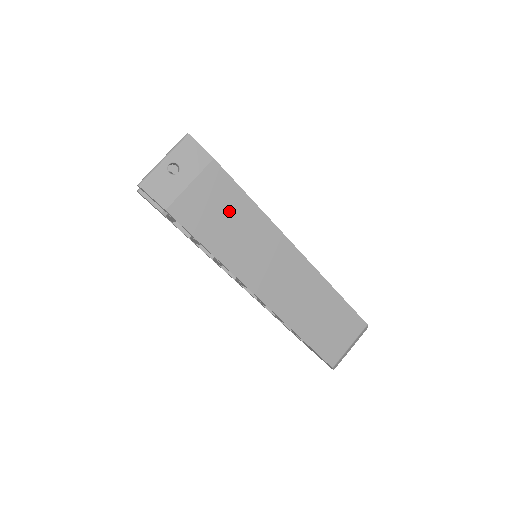
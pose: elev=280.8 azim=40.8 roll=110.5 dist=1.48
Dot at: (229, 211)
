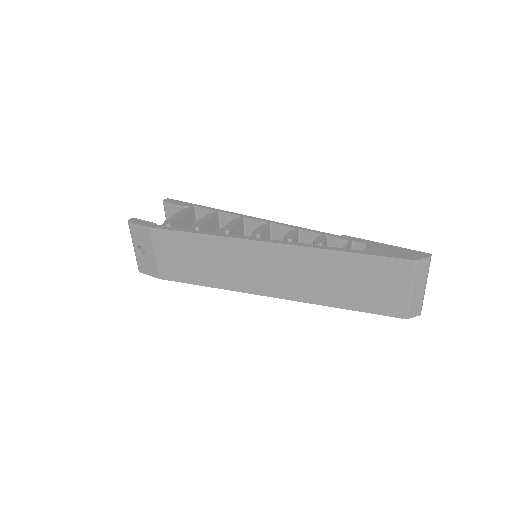
Dot at: (191, 252)
